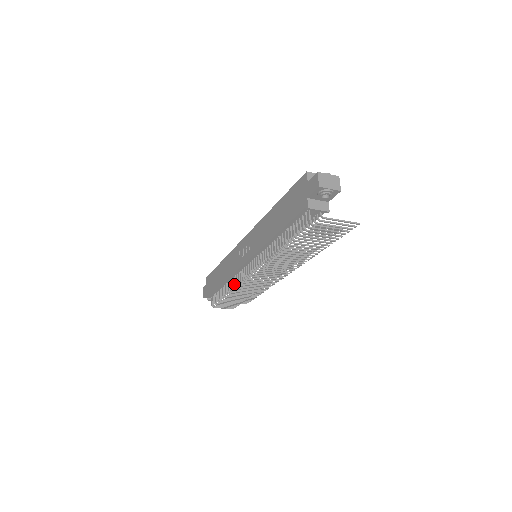
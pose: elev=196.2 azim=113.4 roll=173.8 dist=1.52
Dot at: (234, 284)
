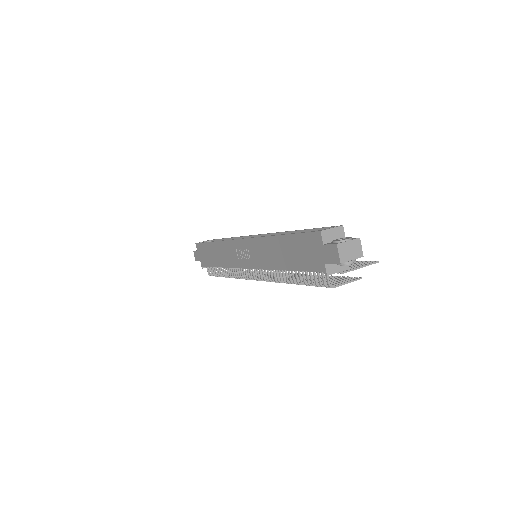
Dot at: (234, 274)
